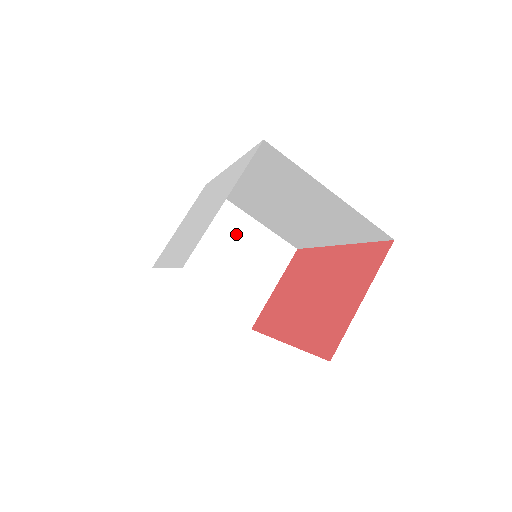
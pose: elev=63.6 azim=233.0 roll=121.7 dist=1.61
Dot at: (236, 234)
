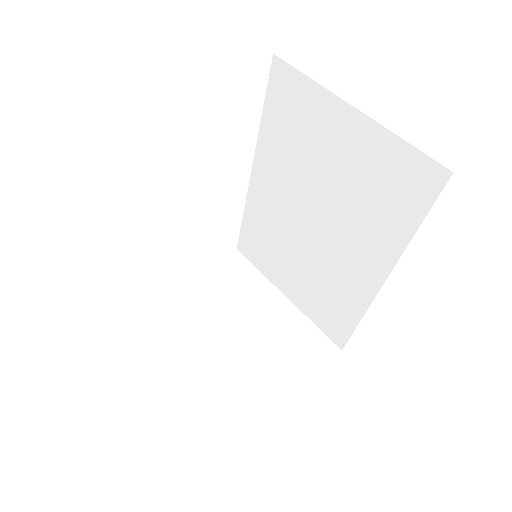
Dot at: (257, 306)
